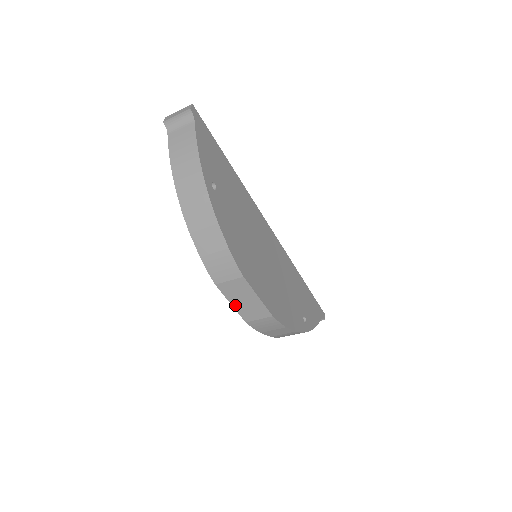
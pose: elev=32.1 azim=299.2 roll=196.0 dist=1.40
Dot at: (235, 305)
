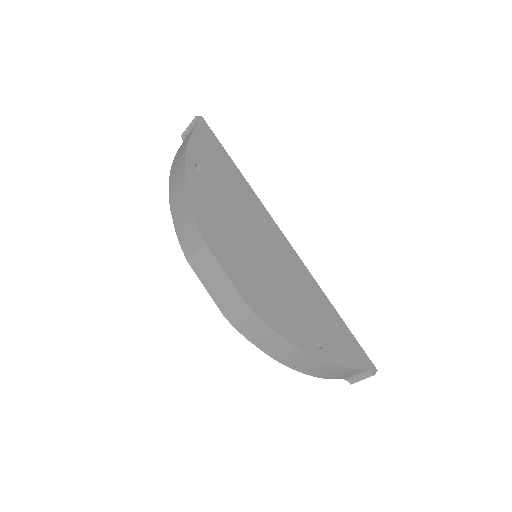
Dot at: (208, 288)
